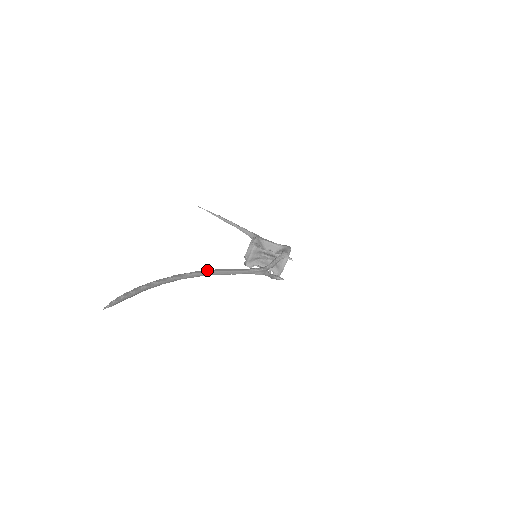
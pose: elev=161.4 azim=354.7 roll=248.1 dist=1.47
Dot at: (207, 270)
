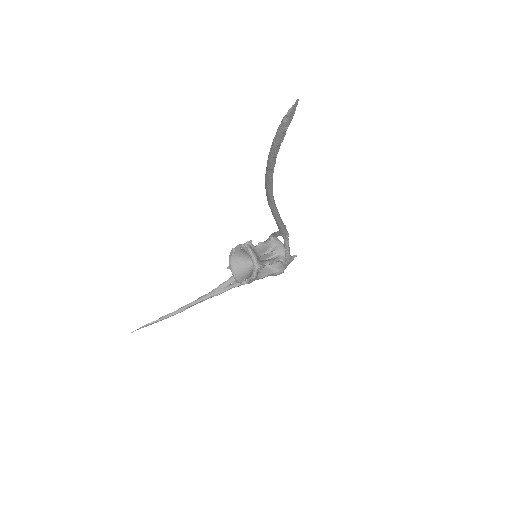
Dot at: occluded
